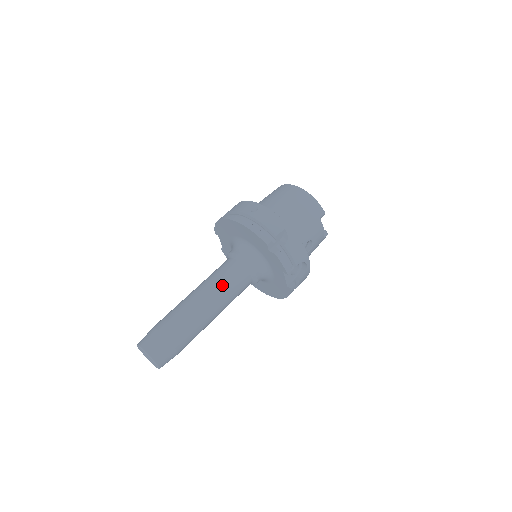
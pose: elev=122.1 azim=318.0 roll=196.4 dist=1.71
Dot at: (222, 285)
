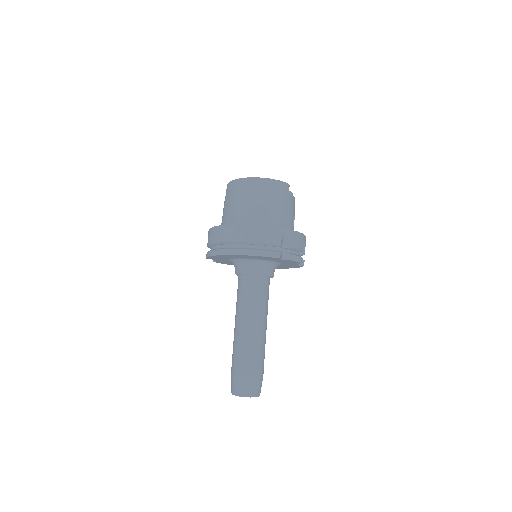
Dot at: (258, 306)
